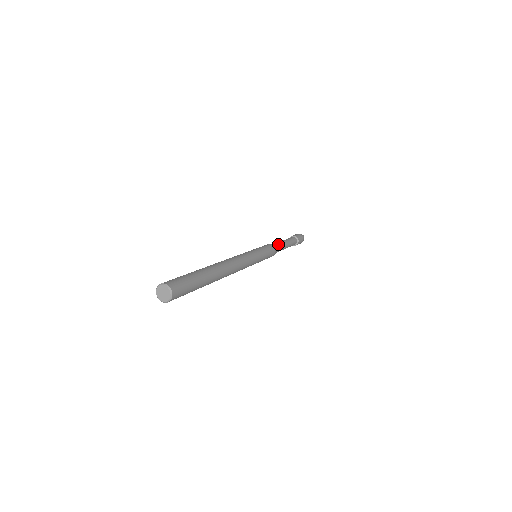
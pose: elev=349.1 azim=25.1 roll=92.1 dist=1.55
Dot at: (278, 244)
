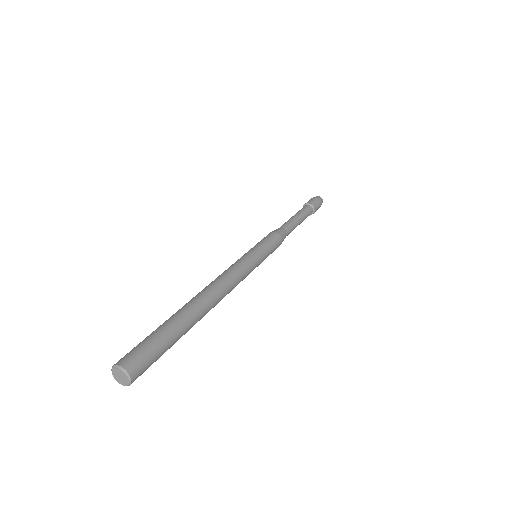
Dot at: (289, 230)
